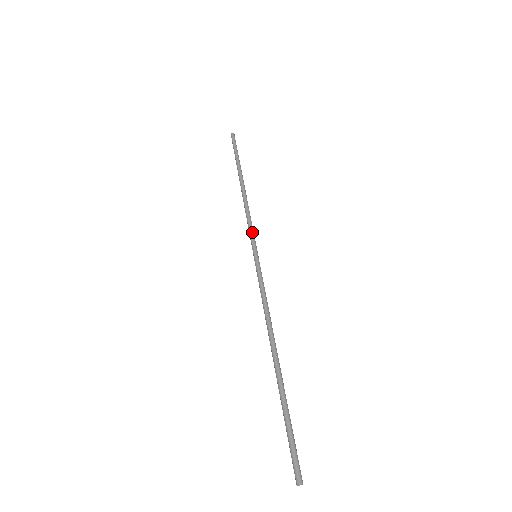
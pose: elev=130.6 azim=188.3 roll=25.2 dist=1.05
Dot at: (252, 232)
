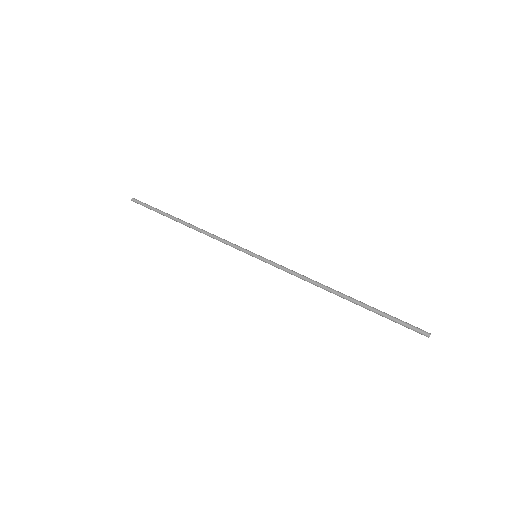
Dot at: (236, 245)
